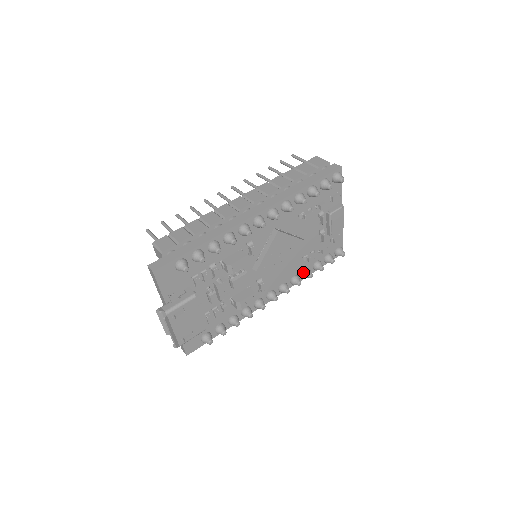
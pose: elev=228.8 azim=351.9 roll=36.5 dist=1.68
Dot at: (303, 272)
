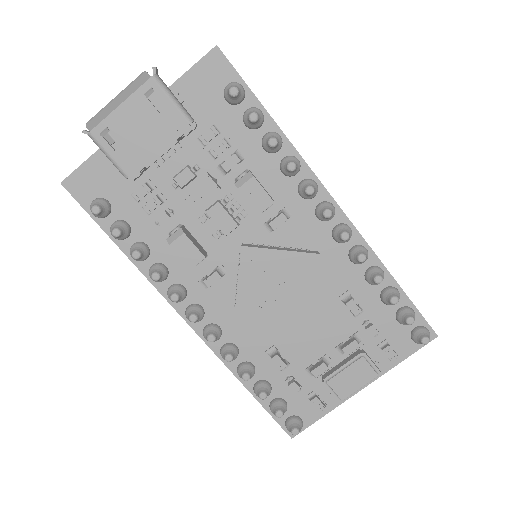
Dot at: (247, 362)
